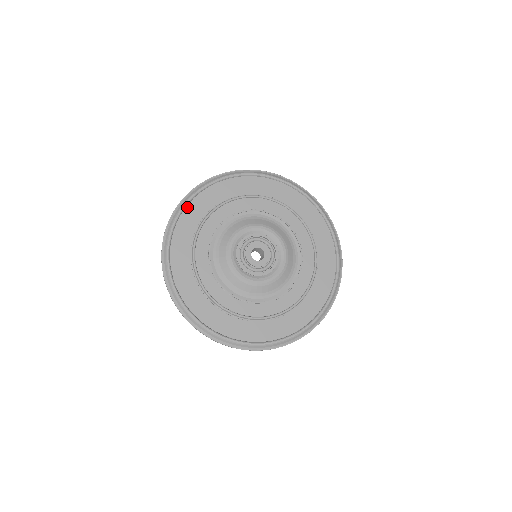
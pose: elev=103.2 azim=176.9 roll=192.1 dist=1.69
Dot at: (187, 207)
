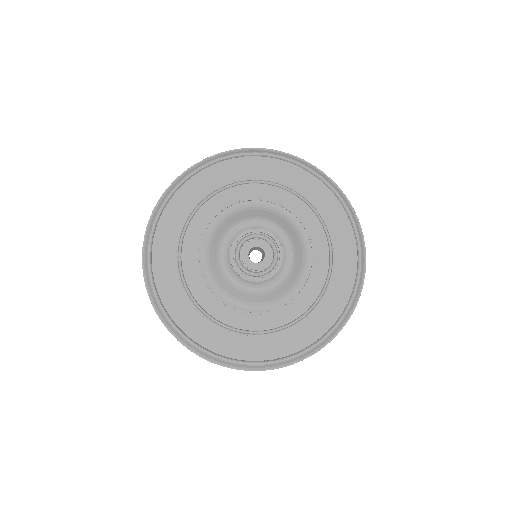
Dot at: (166, 207)
